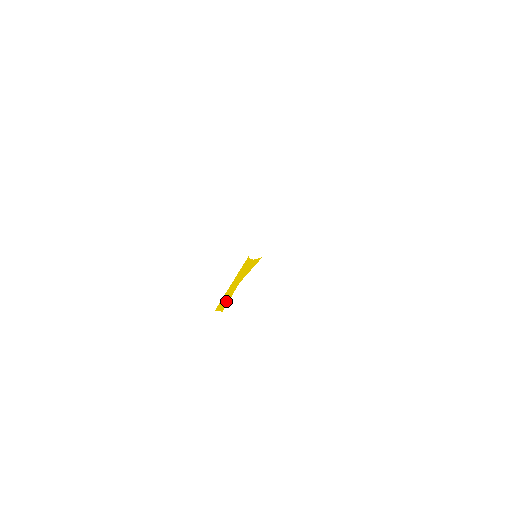
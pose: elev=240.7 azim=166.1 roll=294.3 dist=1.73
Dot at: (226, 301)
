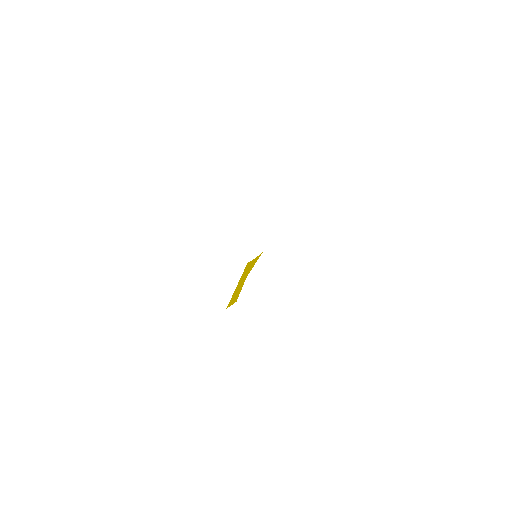
Dot at: (237, 294)
